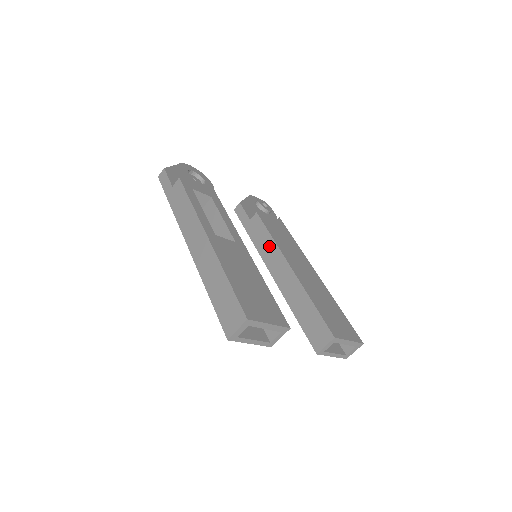
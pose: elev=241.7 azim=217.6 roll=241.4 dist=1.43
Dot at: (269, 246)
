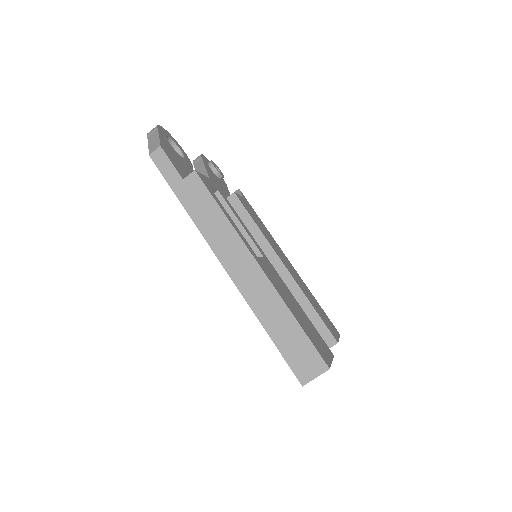
Dot at: (255, 237)
